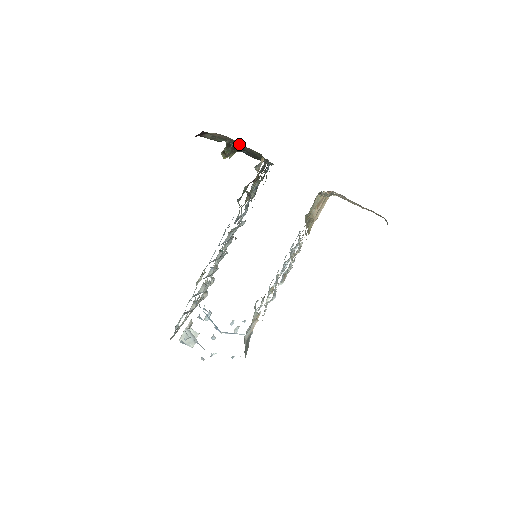
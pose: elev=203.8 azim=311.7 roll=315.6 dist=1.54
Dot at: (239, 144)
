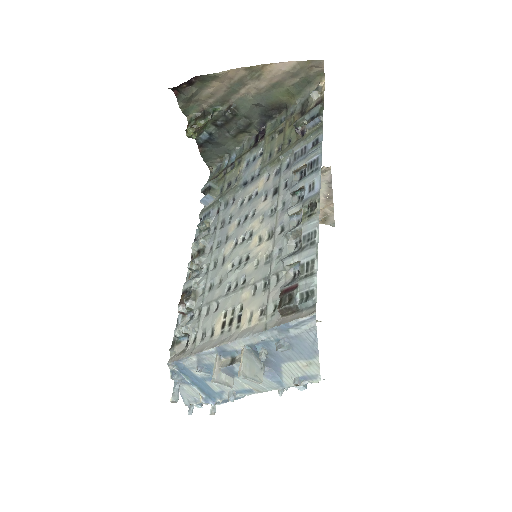
Dot at: (286, 69)
